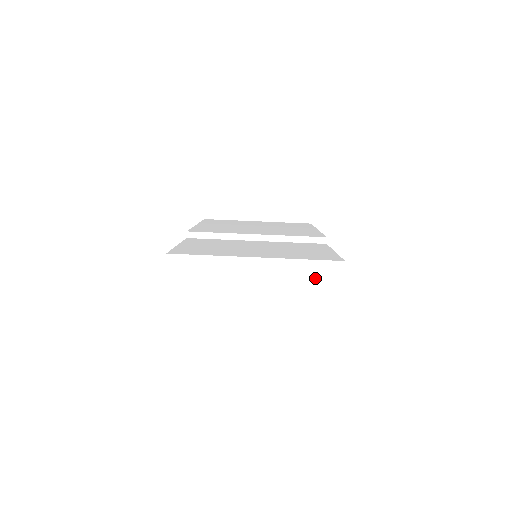
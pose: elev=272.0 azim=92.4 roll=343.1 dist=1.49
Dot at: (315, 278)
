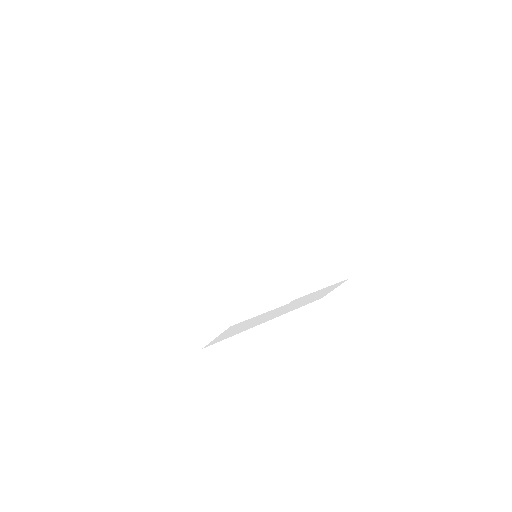
Dot at: (208, 312)
